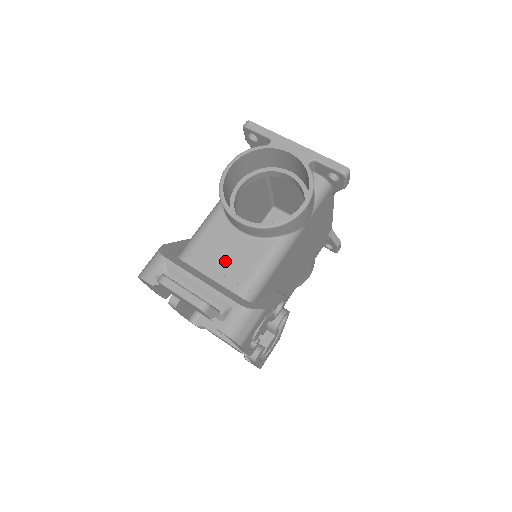
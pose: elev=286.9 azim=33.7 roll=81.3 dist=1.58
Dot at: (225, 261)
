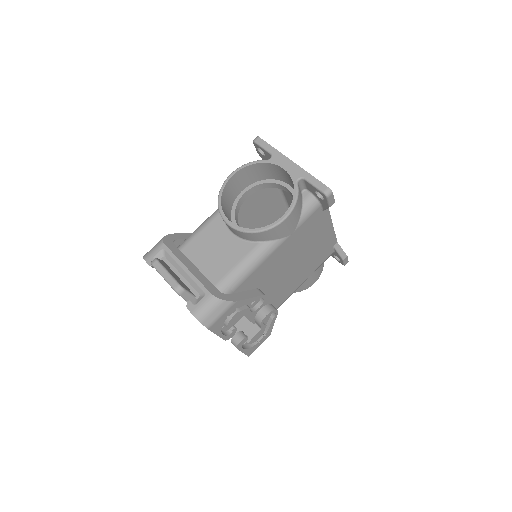
Dot at: (213, 255)
